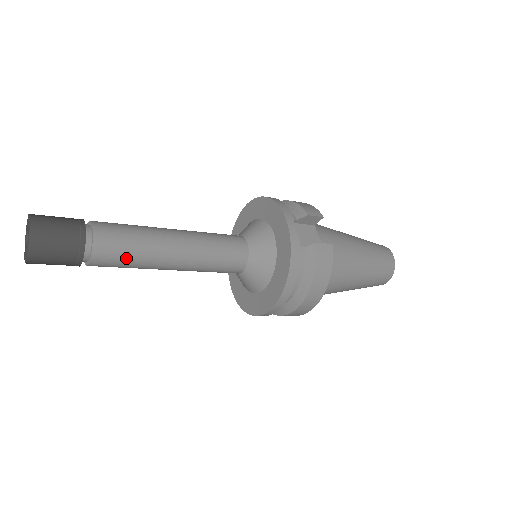
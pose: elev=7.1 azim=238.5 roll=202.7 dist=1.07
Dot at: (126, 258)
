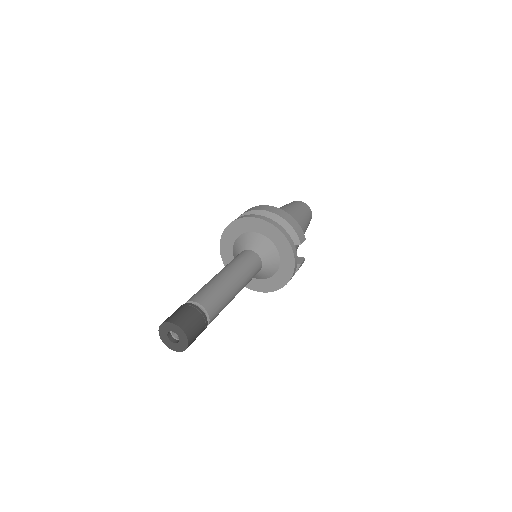
Dot at: occluded
